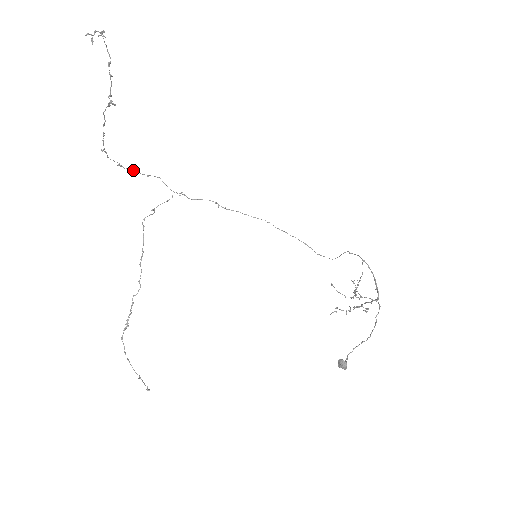
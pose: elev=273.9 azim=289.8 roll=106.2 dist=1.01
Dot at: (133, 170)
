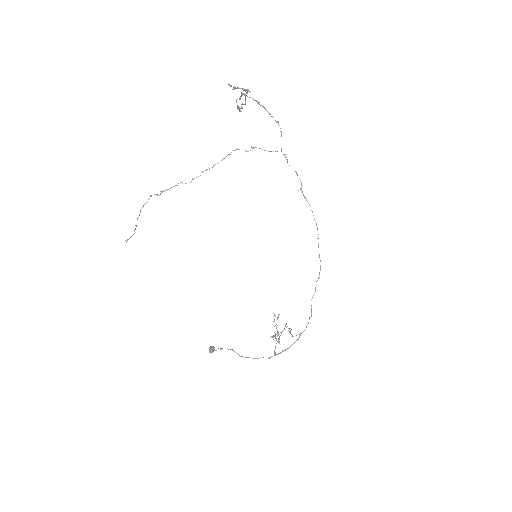
Dot at: (267, 111)
